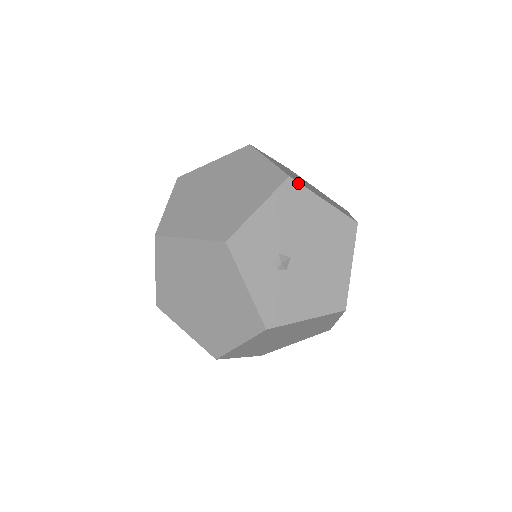
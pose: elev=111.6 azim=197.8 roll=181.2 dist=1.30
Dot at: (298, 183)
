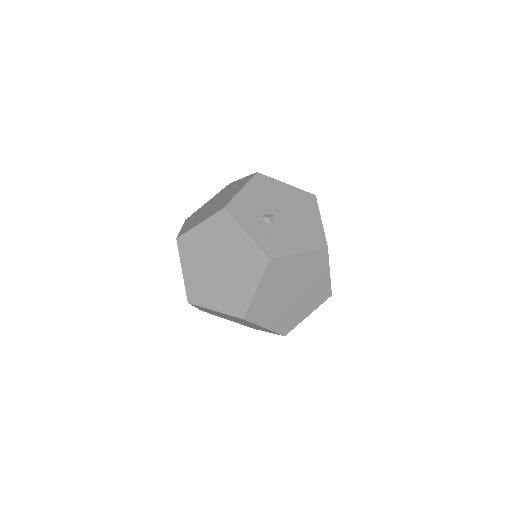
Dot at: (264, 175)
